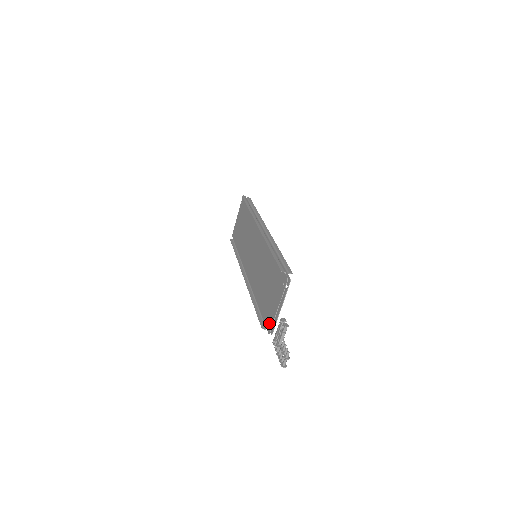
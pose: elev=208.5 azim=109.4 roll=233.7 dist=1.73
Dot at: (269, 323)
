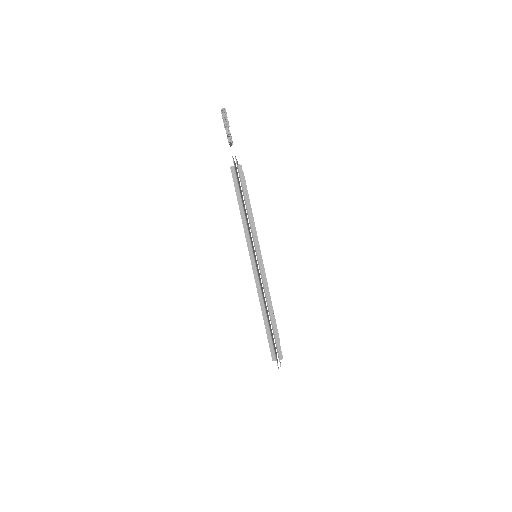
Dot at: occluded
